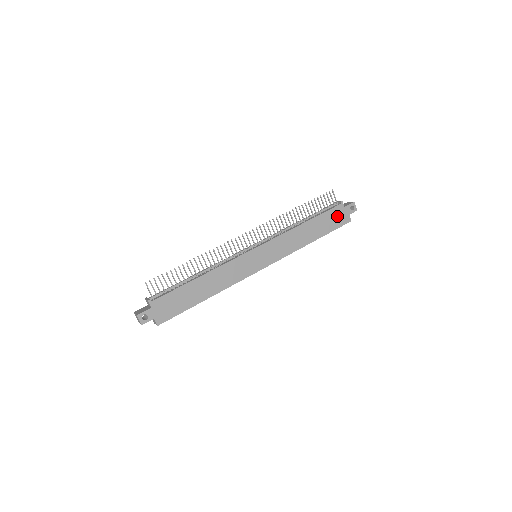
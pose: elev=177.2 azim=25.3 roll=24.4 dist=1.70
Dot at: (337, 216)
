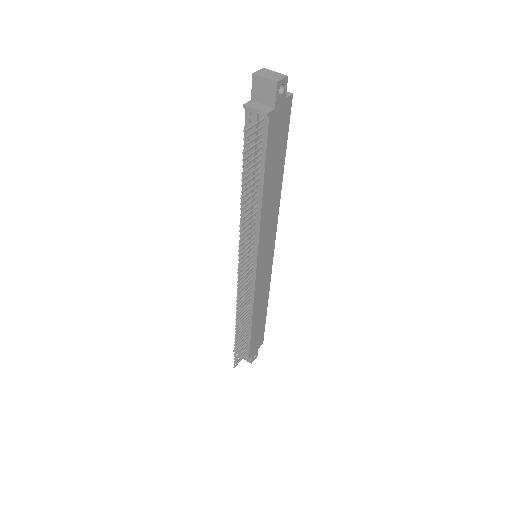
Dot at: (278, 128)
